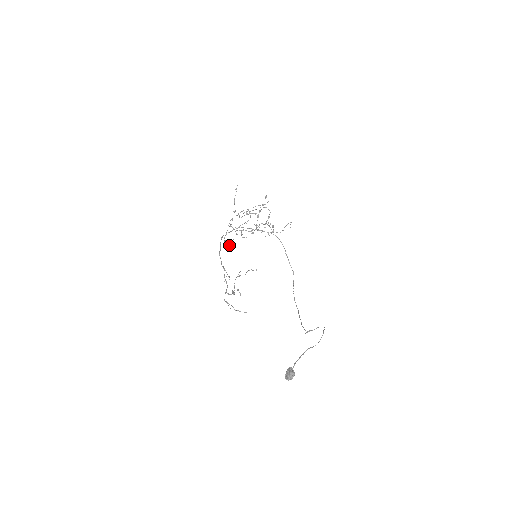
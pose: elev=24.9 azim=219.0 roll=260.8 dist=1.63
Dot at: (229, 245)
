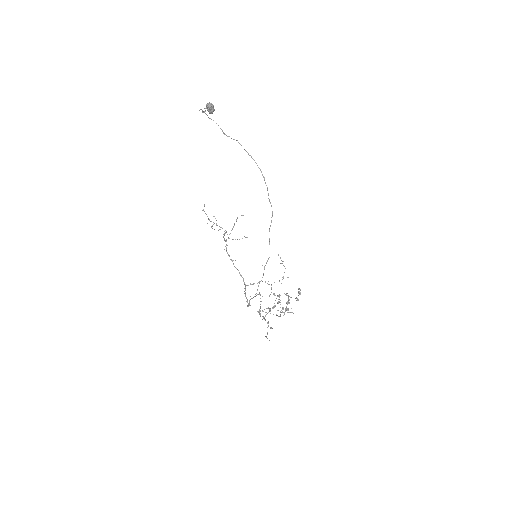
Dot at: (269, 310)
